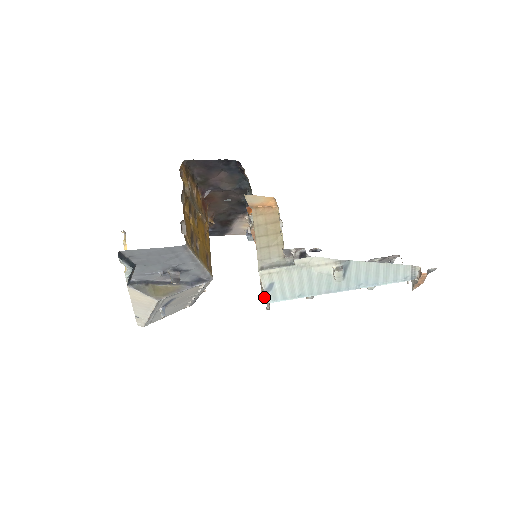
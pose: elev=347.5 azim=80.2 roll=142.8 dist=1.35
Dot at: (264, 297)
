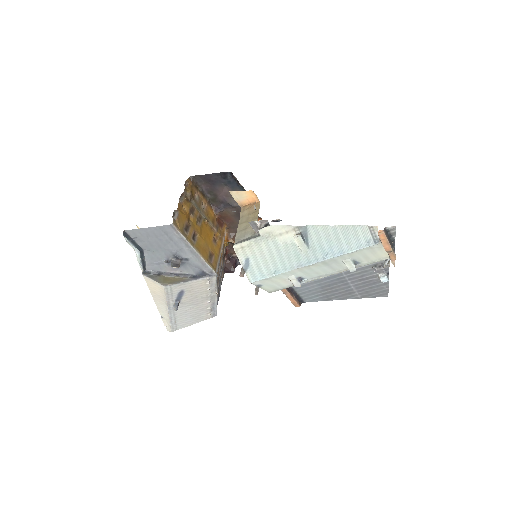
Dot at: (243, 274)
